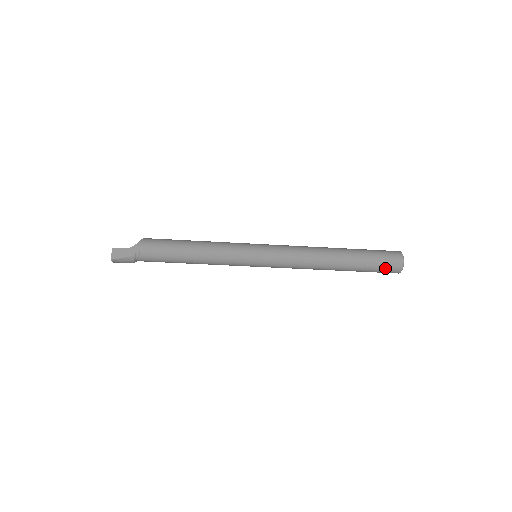
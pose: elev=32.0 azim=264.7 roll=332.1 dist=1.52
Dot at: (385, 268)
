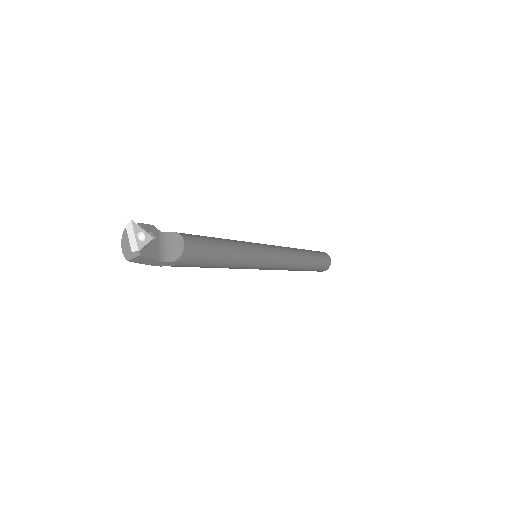
Dot at: occluded
